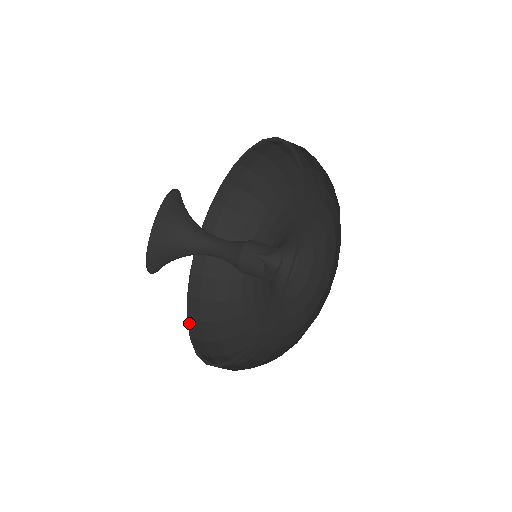
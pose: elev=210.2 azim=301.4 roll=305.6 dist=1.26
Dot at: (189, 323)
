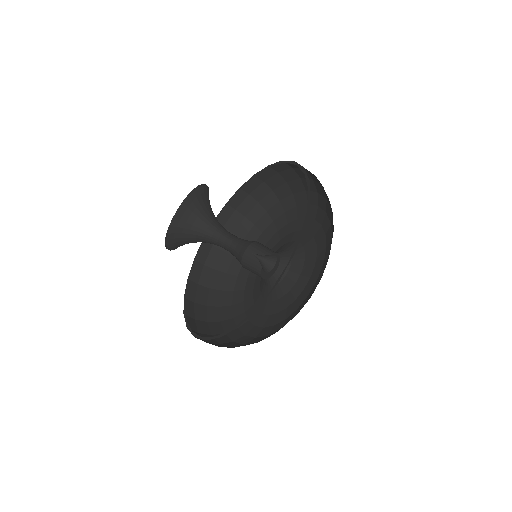
Dot at: occluded
